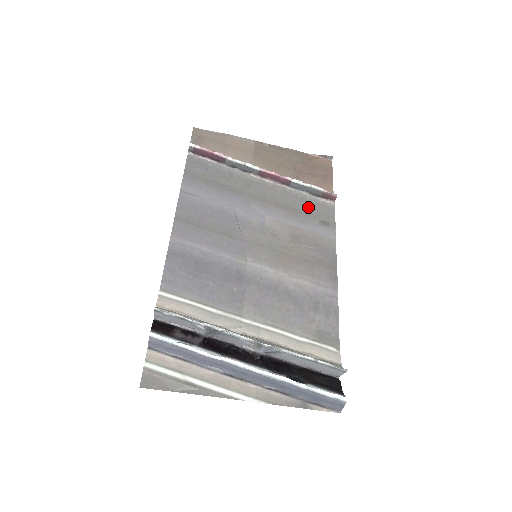
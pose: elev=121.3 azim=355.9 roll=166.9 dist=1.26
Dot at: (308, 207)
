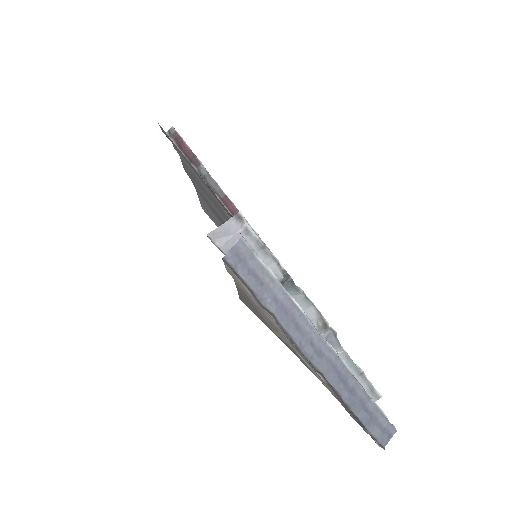
Dot at: occluded
